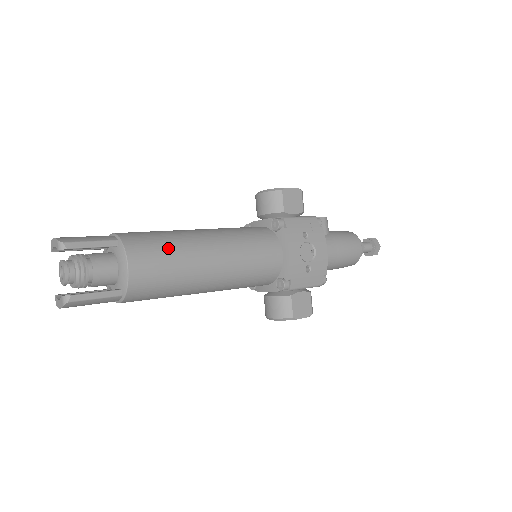
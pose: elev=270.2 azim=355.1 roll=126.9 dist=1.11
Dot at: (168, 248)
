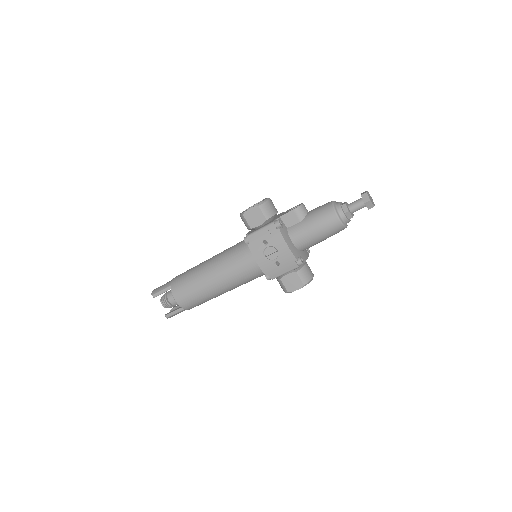
Dot at: (189, 284)
